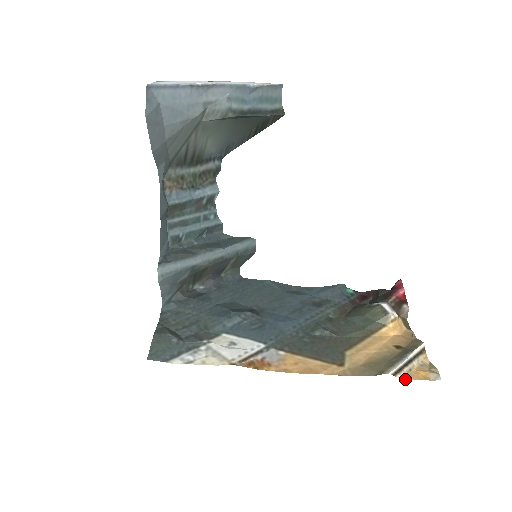
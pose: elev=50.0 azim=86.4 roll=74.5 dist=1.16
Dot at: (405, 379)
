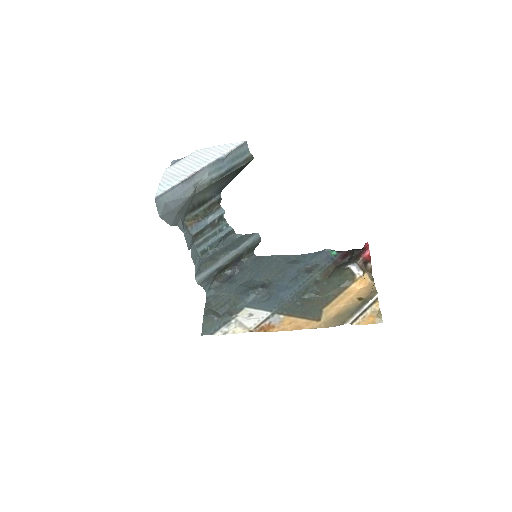
Dot at: occluded
